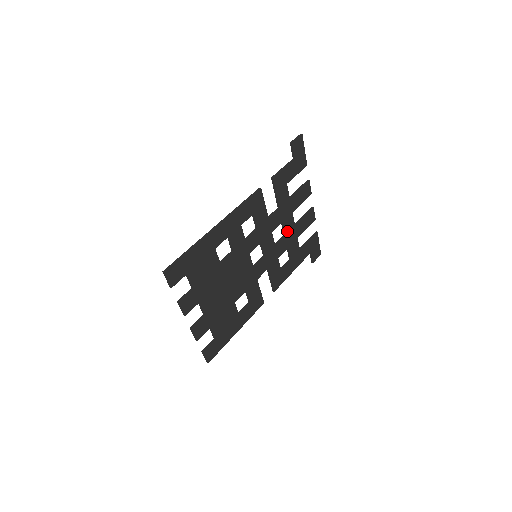
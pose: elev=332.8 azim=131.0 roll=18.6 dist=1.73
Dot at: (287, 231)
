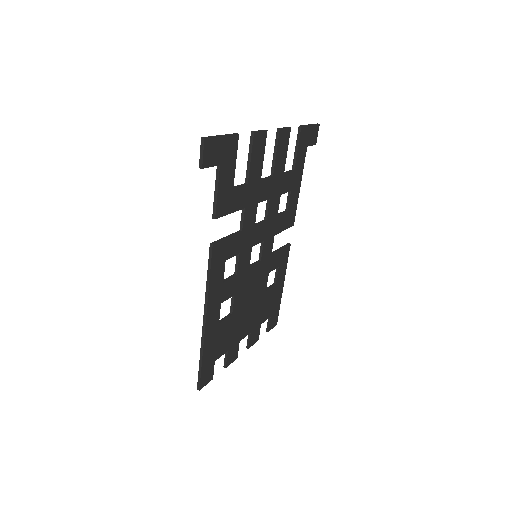
Dot at: (268, 194)
